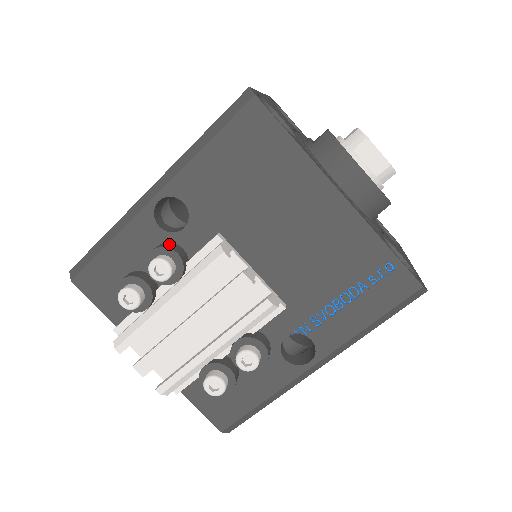
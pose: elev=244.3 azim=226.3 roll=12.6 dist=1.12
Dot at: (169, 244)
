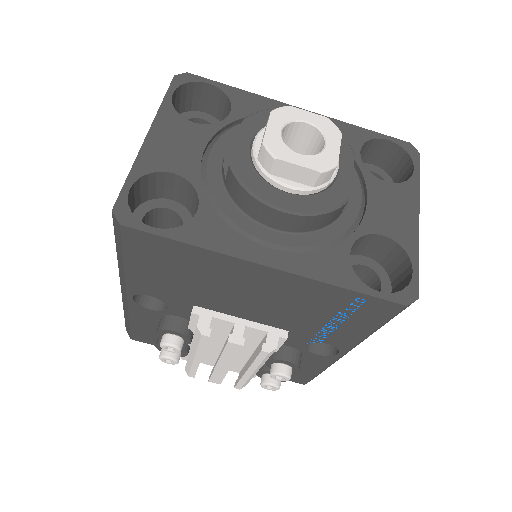
Dot at: (165, 321)
